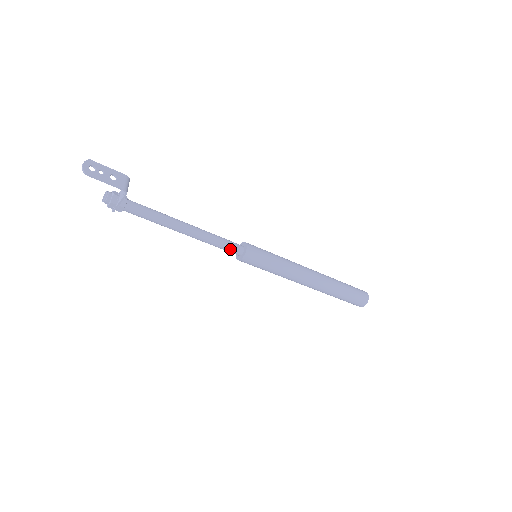
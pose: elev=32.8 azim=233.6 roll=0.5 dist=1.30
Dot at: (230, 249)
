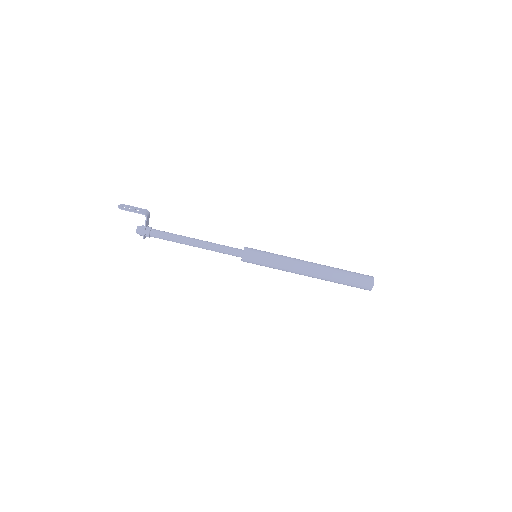
Dot at: (232, 252)
